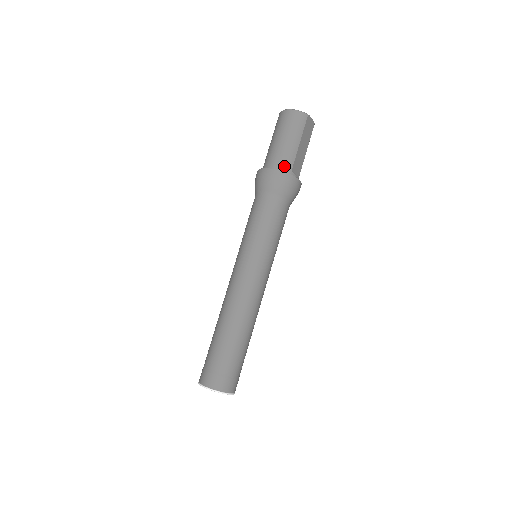
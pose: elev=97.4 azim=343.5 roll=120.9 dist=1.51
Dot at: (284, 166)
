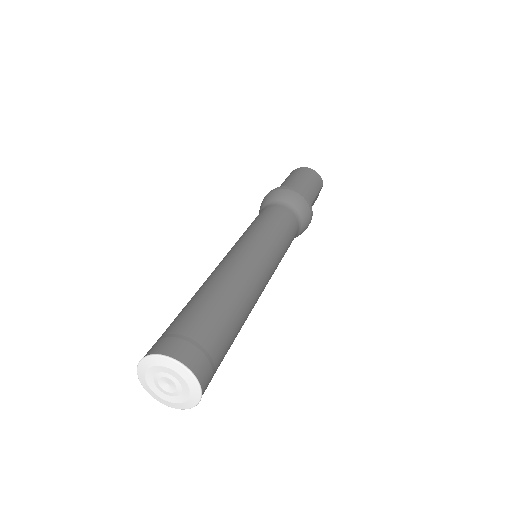
Dot at: occluded
